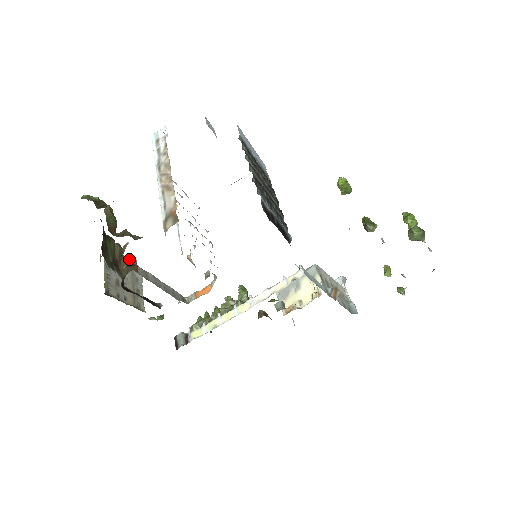
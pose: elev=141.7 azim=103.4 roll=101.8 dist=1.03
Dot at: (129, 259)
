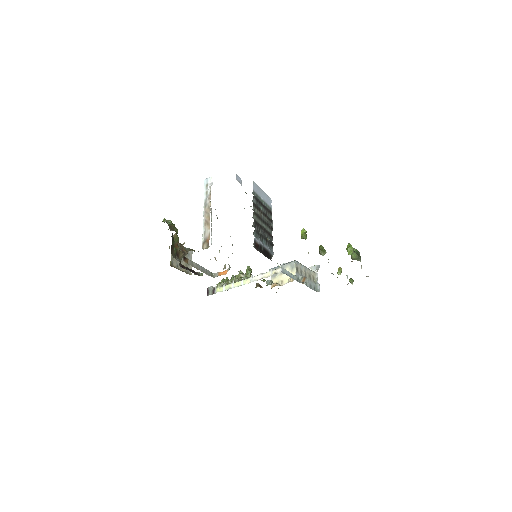
Dot at: (184, 256)
